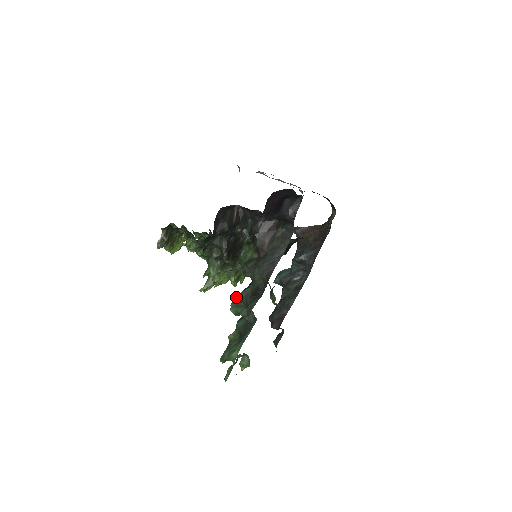
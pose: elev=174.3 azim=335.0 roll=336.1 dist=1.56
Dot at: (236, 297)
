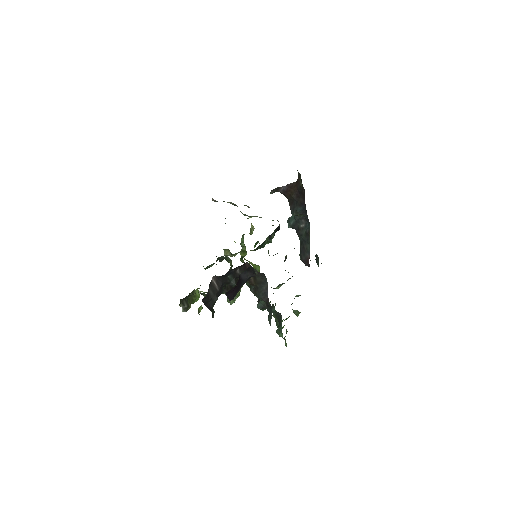
Dot at: (258, 307)
